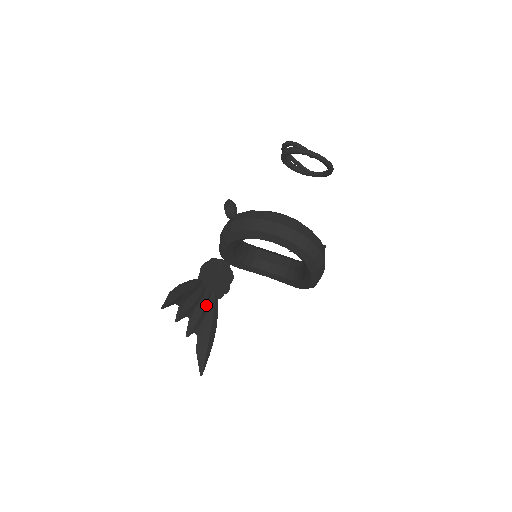
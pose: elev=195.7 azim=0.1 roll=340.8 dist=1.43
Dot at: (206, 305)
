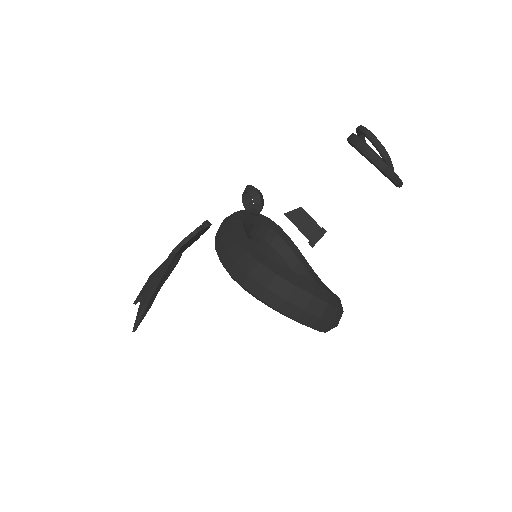
Dot at: occluded
